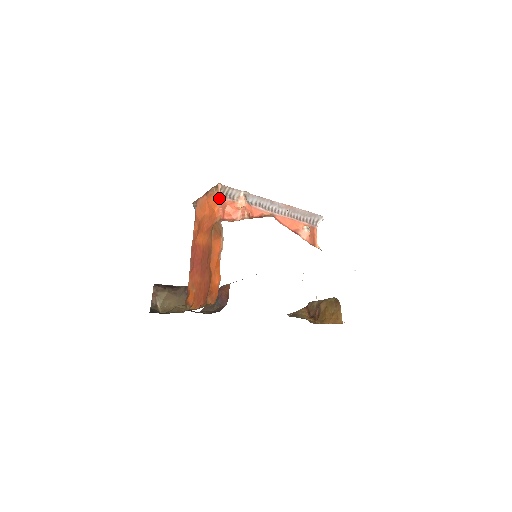
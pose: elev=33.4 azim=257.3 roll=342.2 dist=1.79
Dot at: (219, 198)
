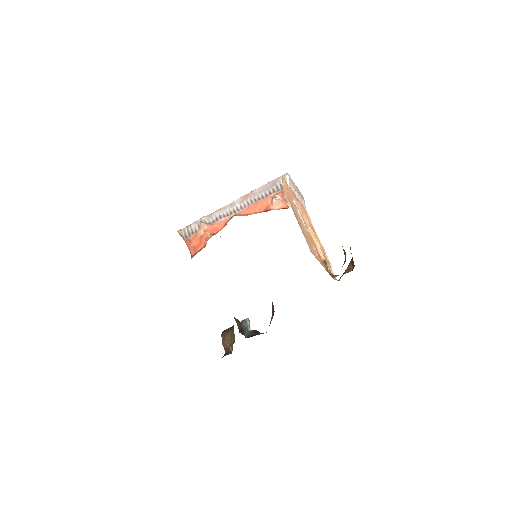
Dot at: (185, 241)
